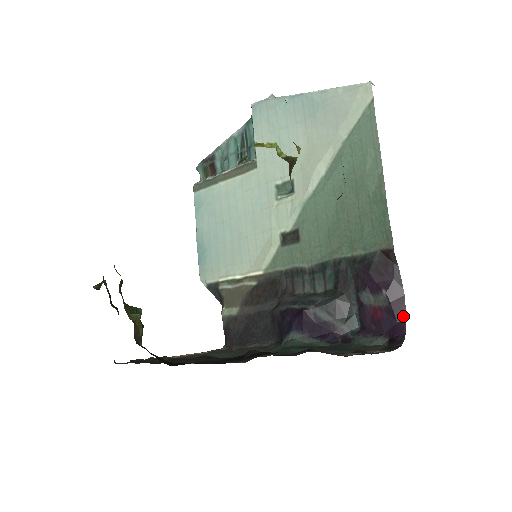
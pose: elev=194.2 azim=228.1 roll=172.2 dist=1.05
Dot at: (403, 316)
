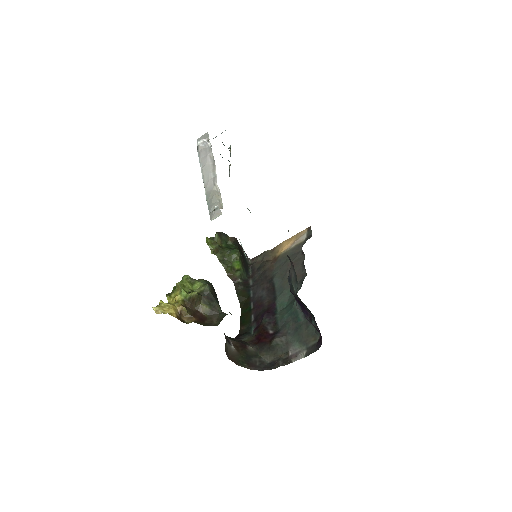
Dot at: (320, 334)
